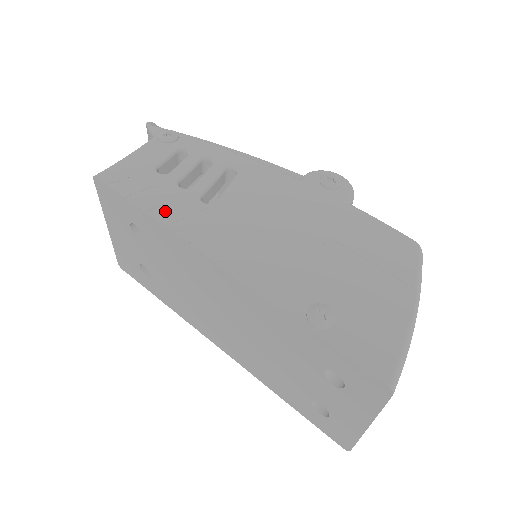
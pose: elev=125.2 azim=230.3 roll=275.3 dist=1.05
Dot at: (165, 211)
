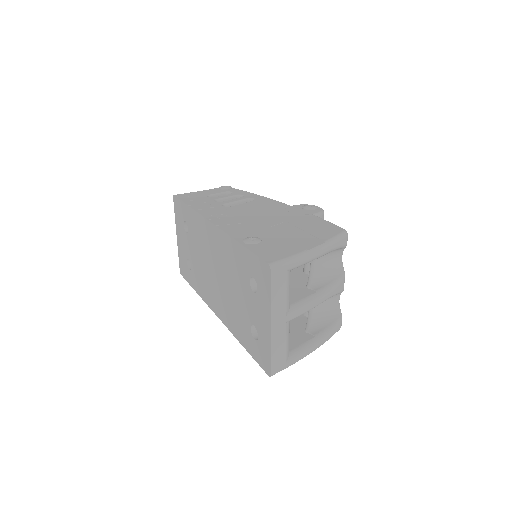
Dot at: (199, 206)
